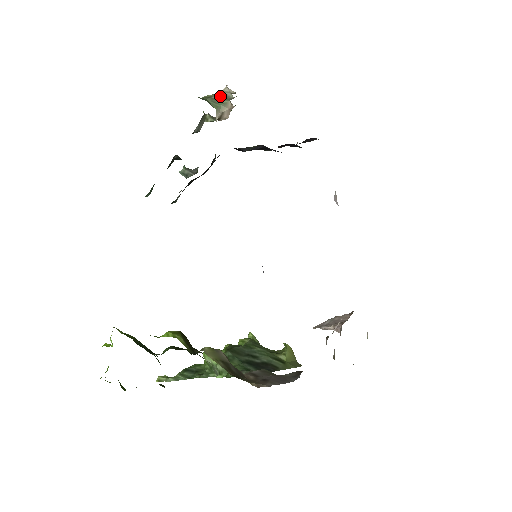
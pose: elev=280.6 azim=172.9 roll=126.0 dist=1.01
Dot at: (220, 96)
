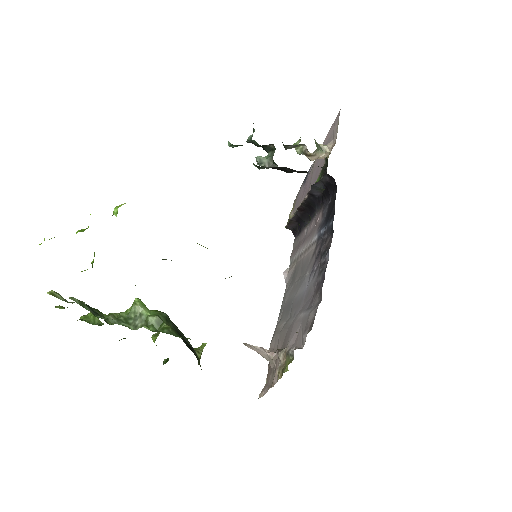
Dot at: (319, 145)
